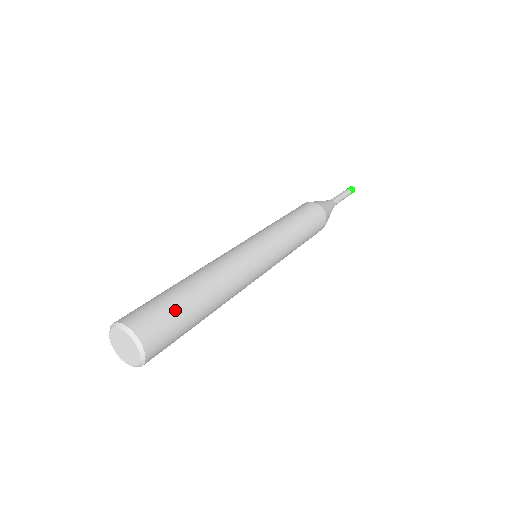
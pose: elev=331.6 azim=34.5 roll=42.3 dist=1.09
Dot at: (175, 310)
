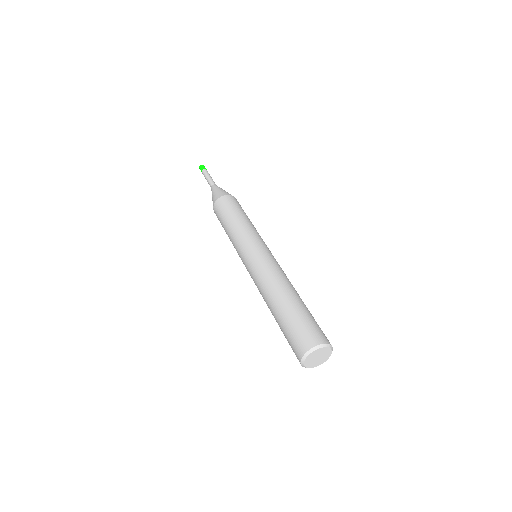
Dot at: occluded
